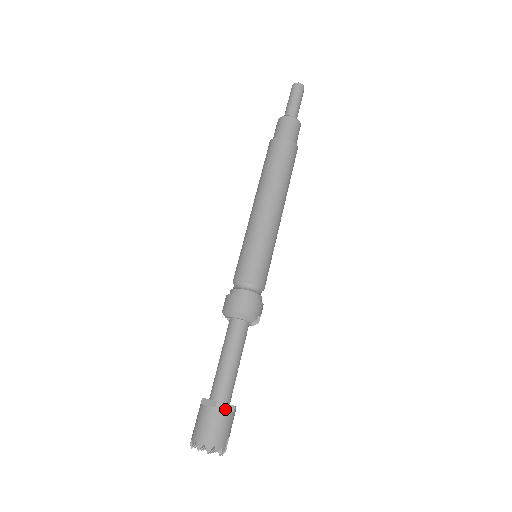
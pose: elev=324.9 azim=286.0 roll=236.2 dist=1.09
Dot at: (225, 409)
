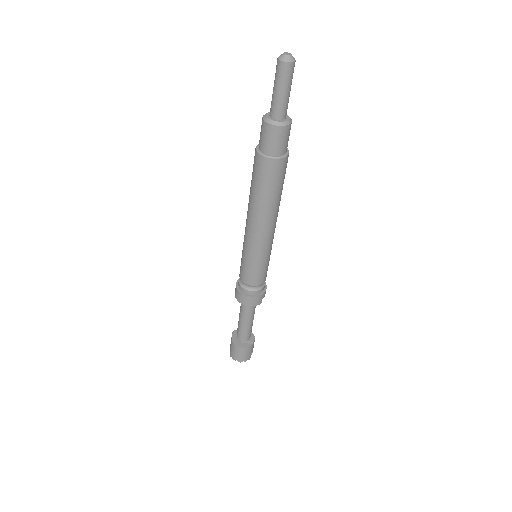
Dot at: (247, 343)
